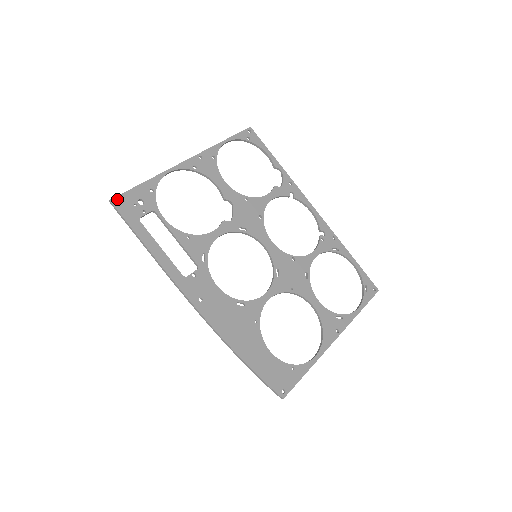
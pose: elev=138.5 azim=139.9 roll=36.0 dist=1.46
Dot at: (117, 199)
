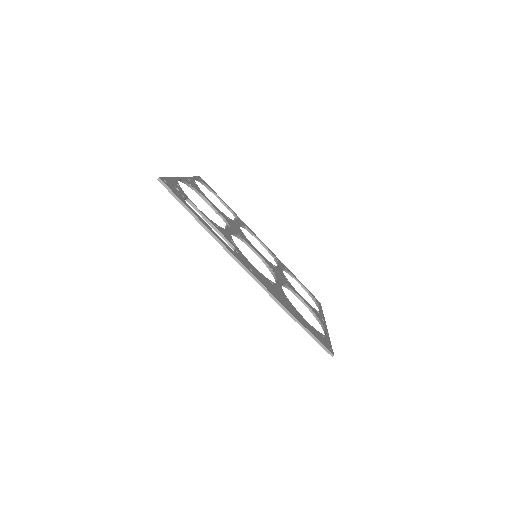
Dot at: (163, 179)
